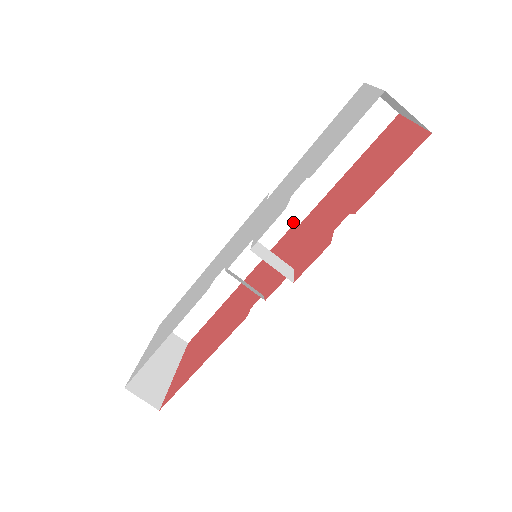
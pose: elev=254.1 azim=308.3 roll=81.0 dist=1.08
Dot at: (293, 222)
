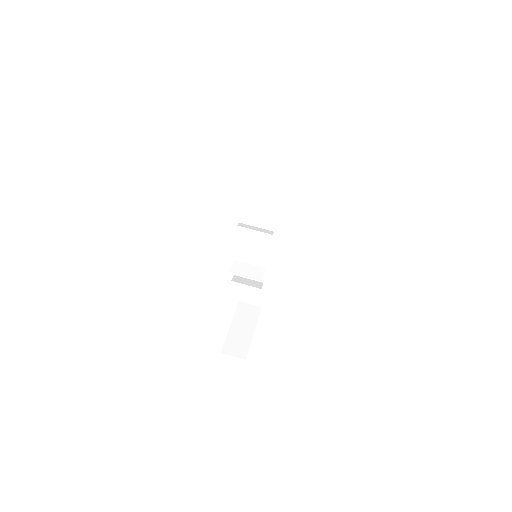
Dot at: (282, 215)
